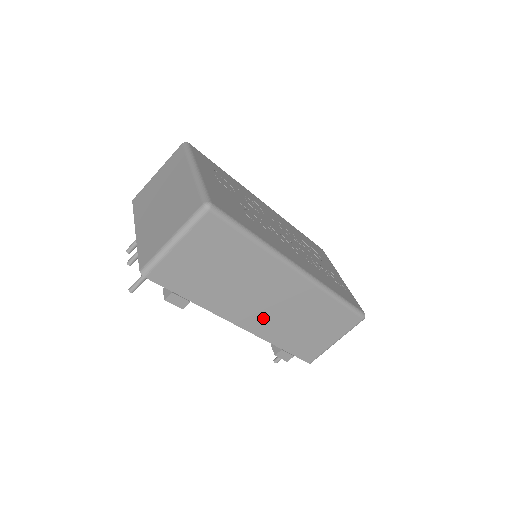
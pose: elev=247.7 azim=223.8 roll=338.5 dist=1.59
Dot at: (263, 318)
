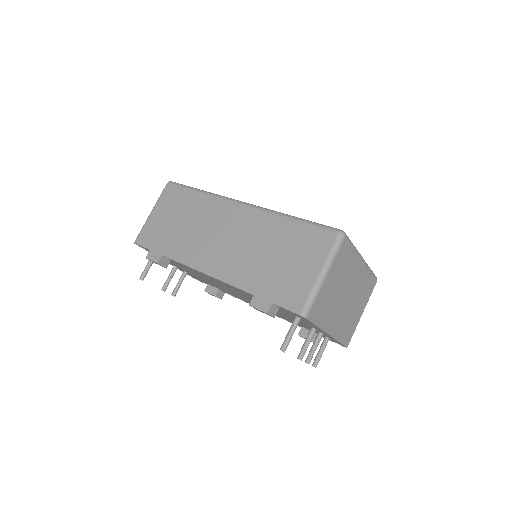
Dot at: (224, 259)
